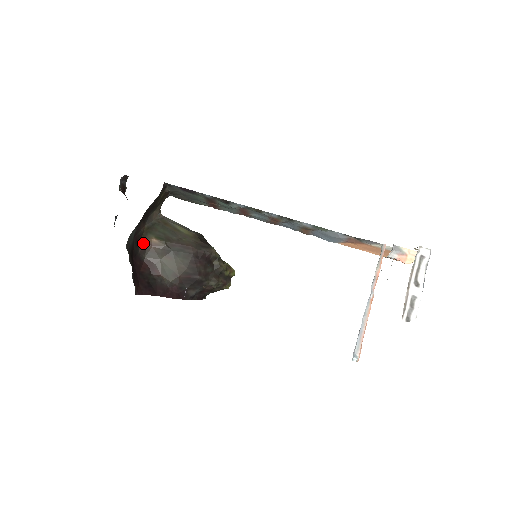
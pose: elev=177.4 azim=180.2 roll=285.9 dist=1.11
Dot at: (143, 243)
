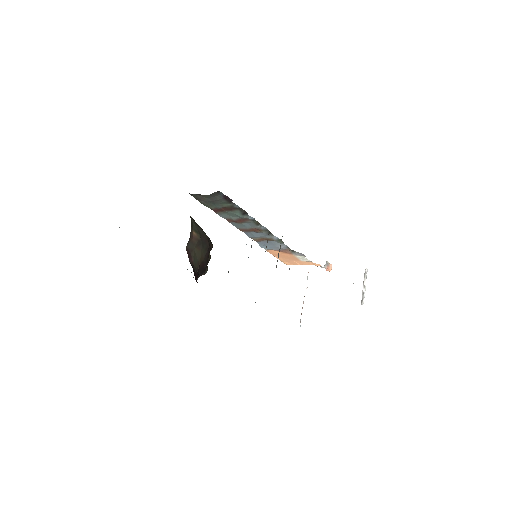
Dot at: (190, 235)
